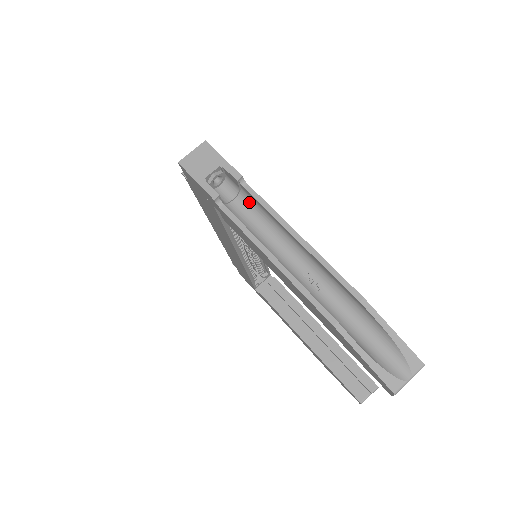
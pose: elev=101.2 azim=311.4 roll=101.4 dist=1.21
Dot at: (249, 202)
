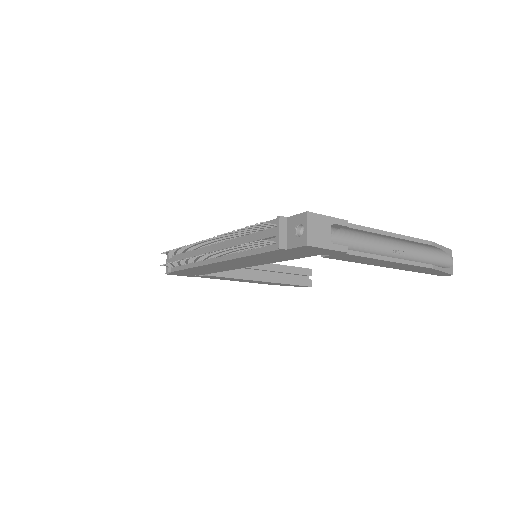
Dot at: (344, 233)
